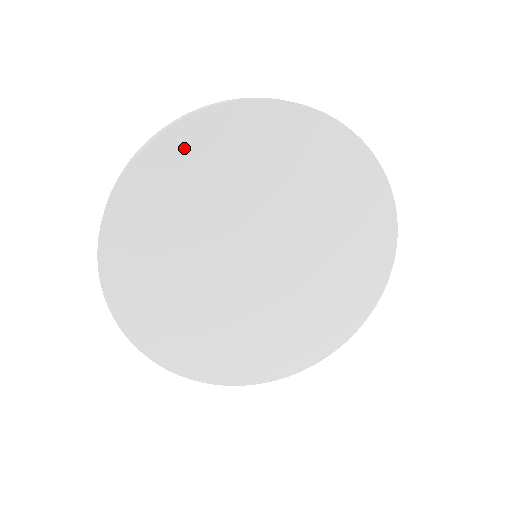
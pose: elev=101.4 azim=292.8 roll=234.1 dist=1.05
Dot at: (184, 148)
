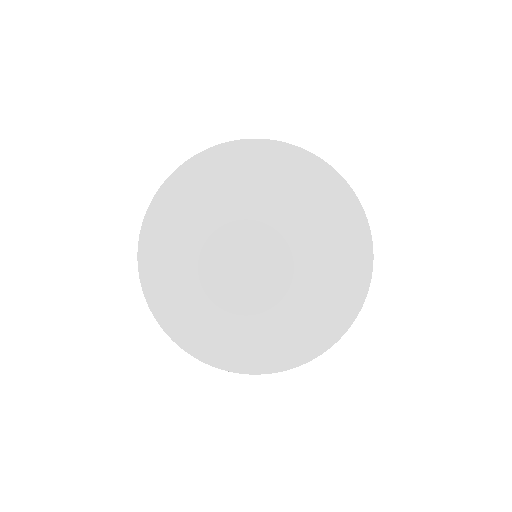
Dot at: (271, 156)
